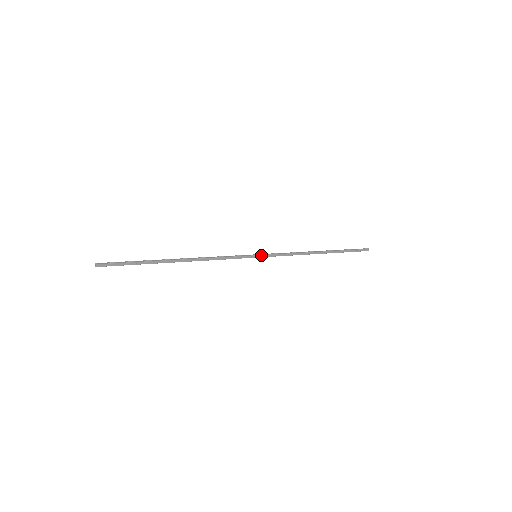
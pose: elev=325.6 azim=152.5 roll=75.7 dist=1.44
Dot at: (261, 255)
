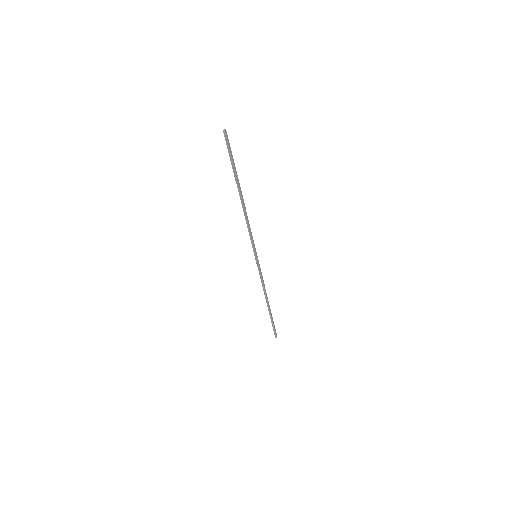
Dot at: occluded
